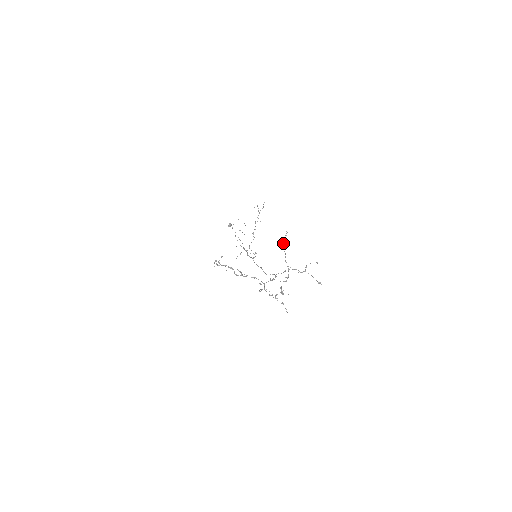
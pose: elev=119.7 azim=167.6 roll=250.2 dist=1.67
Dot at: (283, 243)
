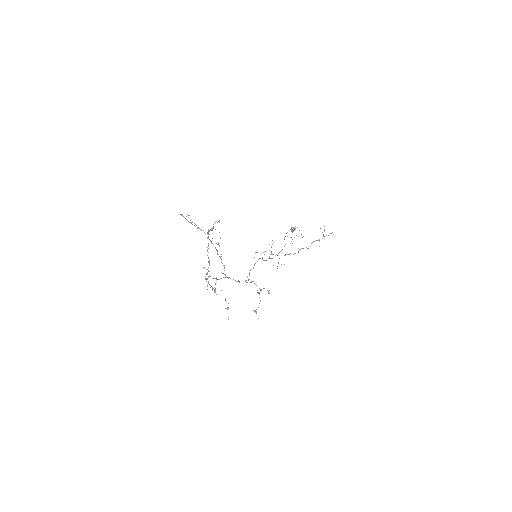
Dot at: (211, 230)
